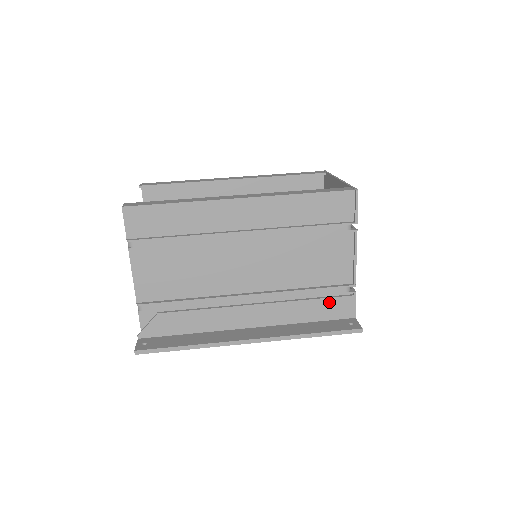
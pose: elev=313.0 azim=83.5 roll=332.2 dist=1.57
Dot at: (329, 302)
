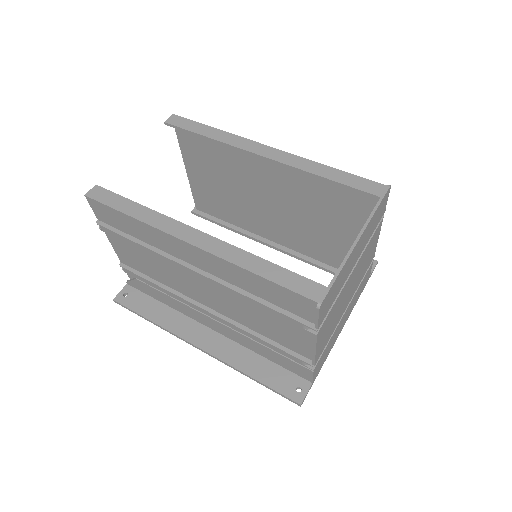
Dot at: (285, 359)
